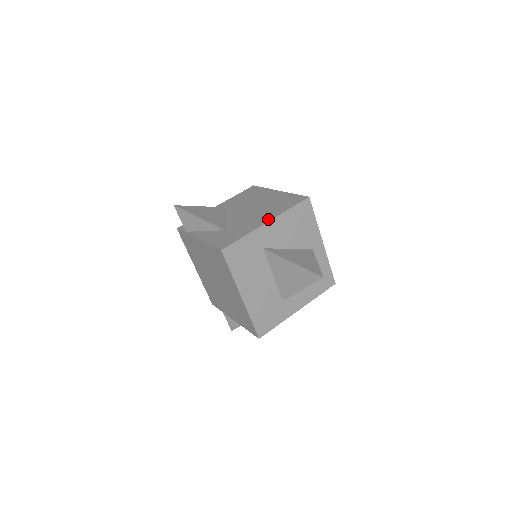
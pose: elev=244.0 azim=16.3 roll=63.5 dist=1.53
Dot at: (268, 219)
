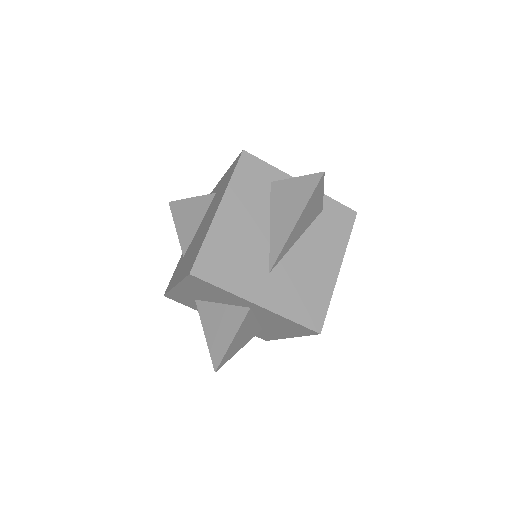
Dot at: (177, 281)
